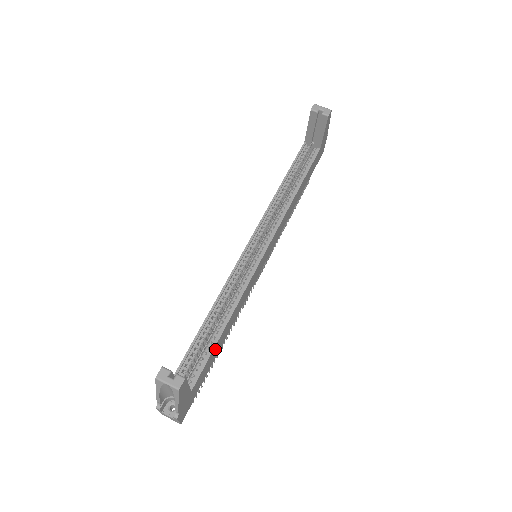
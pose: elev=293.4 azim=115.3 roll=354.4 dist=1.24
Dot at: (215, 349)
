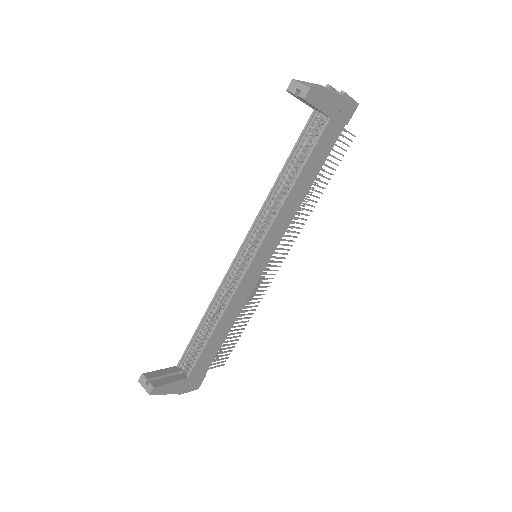
Dot at: (210, 346)
